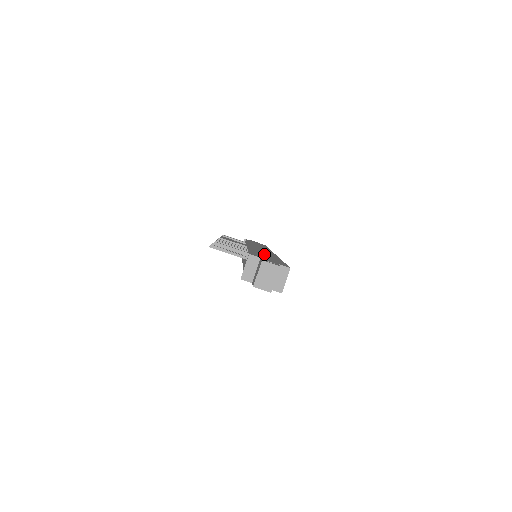
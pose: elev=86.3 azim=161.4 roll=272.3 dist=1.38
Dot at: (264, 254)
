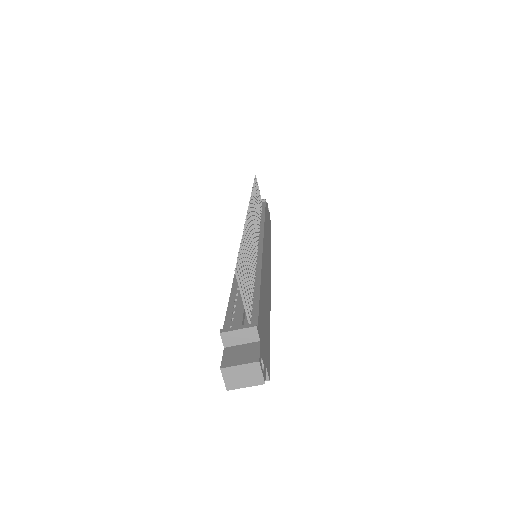
Dot at: (265, 300)
